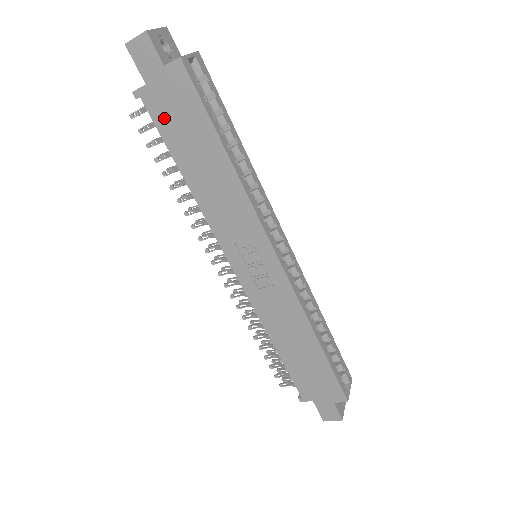
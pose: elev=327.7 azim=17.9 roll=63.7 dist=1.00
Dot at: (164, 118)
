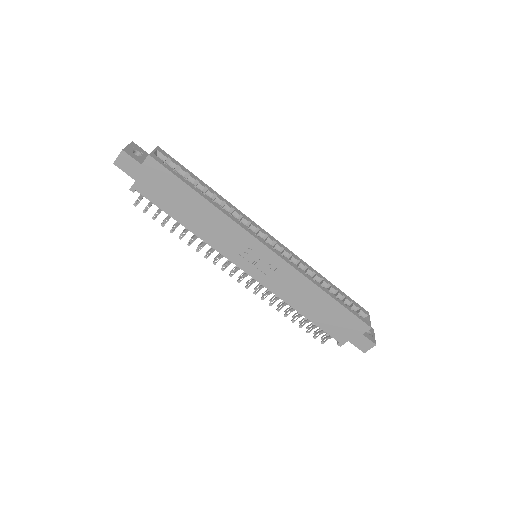
Dot at: (155, 195)
